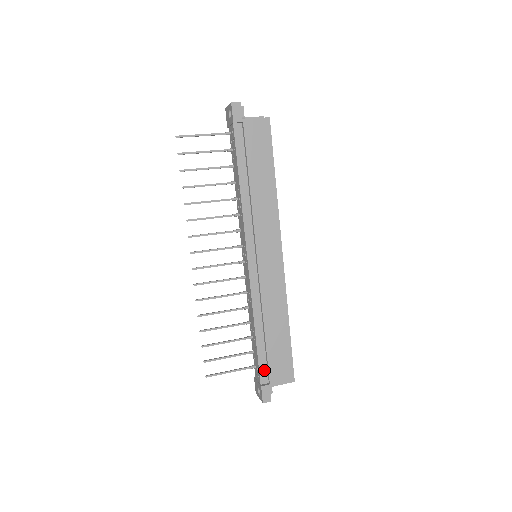
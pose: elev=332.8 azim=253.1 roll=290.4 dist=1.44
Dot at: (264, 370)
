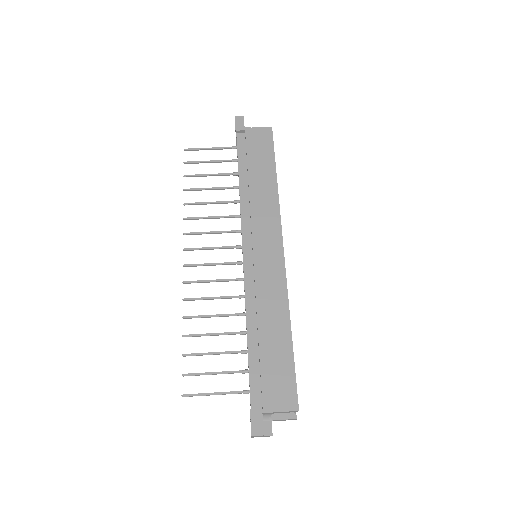
Dot at: (257, 389)
